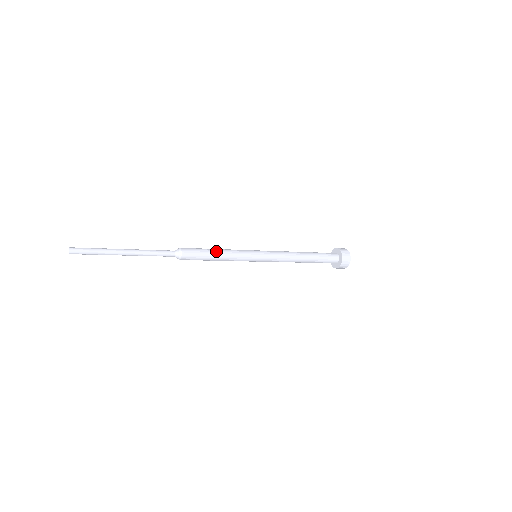
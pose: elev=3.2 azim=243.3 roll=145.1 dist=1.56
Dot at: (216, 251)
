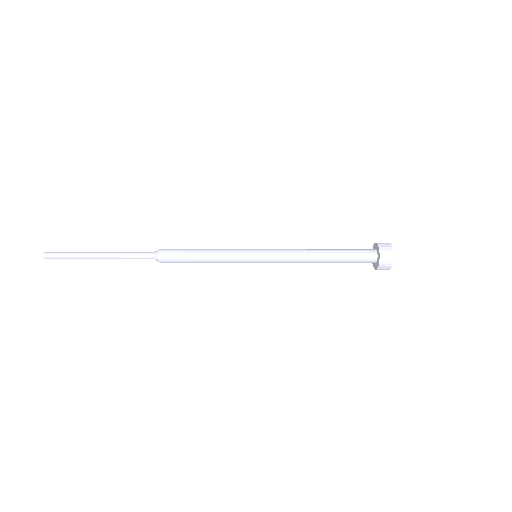
Dot at: (201, 249)
